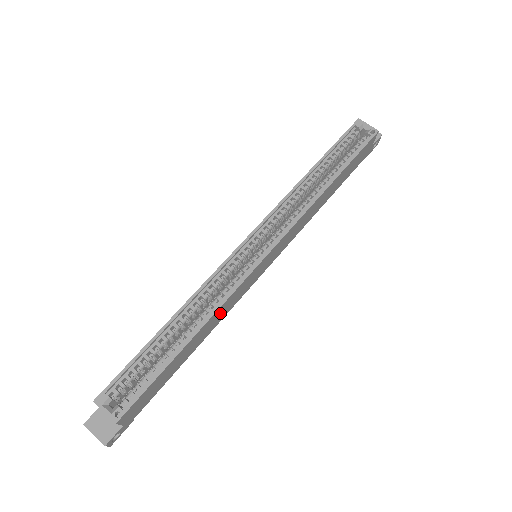
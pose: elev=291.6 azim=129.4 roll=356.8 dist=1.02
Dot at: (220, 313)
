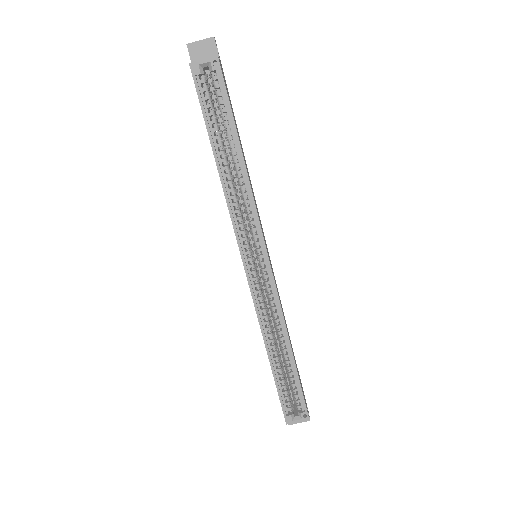
Dot at: (283, 314)
